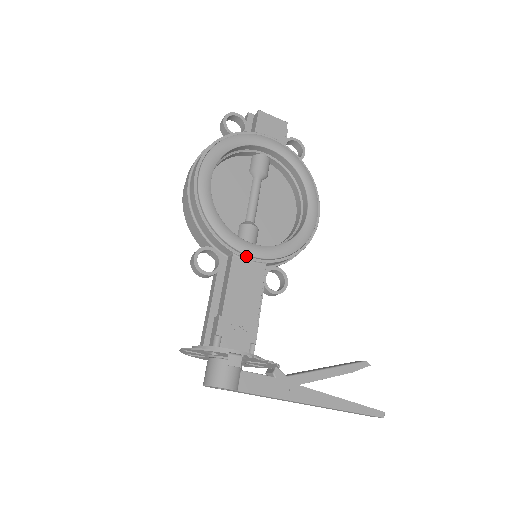
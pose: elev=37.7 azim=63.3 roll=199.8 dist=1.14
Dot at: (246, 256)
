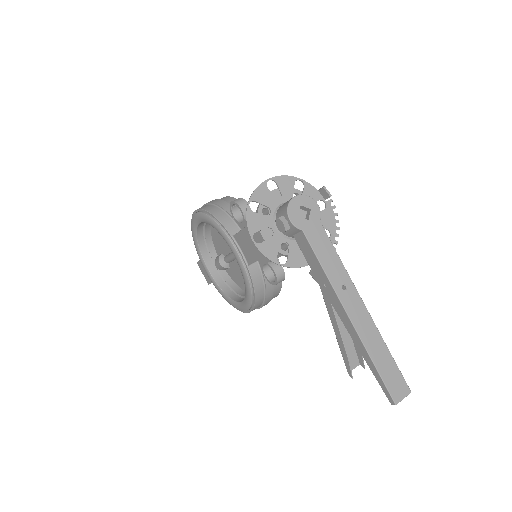
Dot at: occluded
